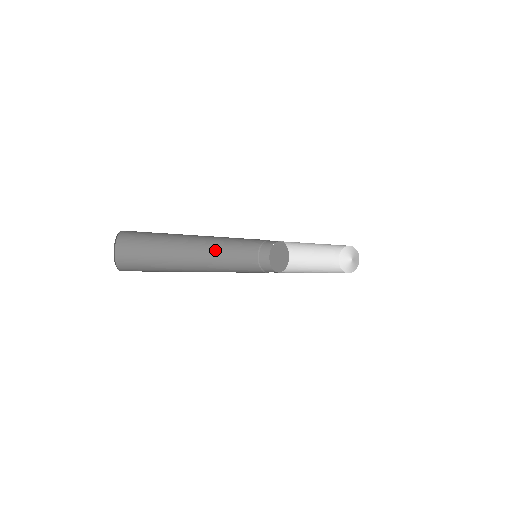
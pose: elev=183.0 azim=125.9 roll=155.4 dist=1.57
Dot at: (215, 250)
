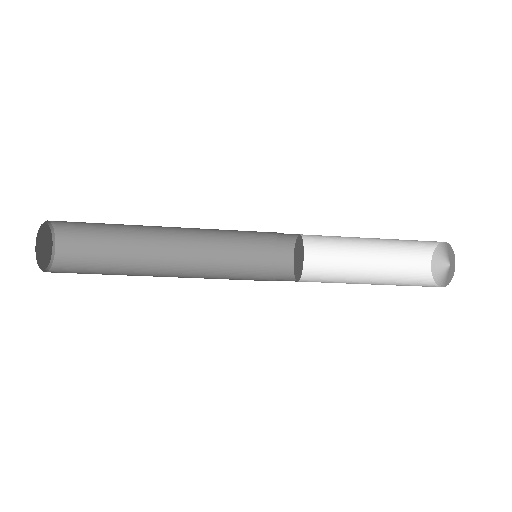
Dot at: (201, 244)
